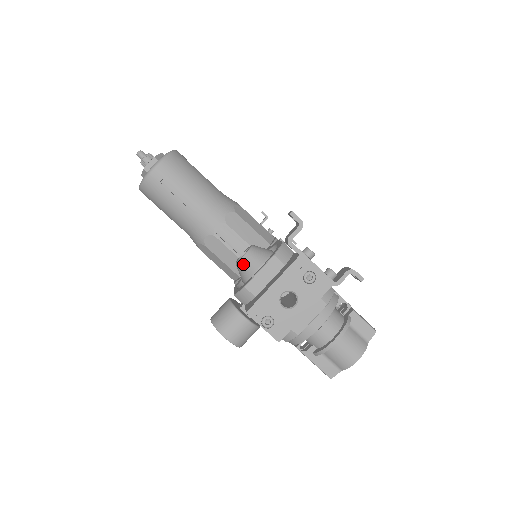
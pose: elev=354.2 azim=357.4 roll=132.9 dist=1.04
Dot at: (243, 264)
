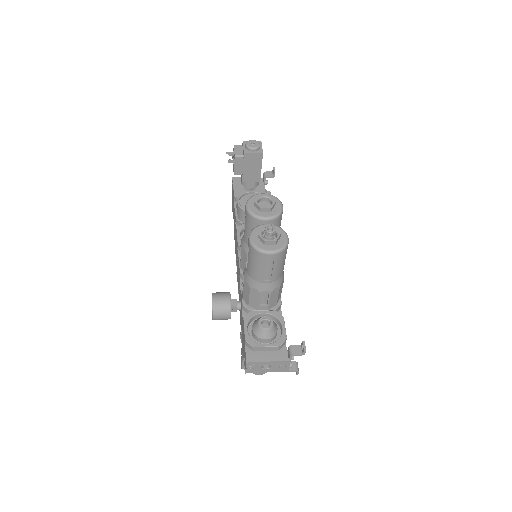
Dot at: (262, 331)
